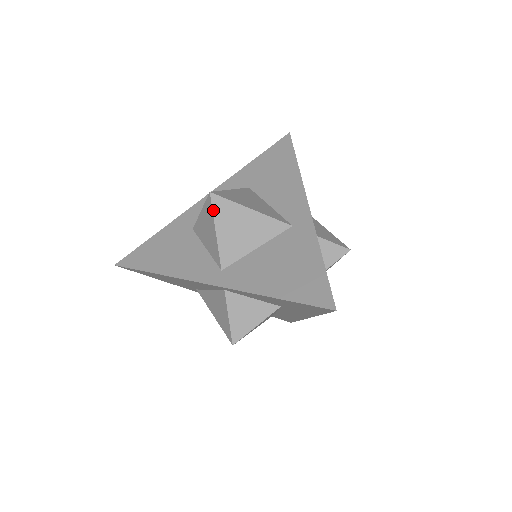
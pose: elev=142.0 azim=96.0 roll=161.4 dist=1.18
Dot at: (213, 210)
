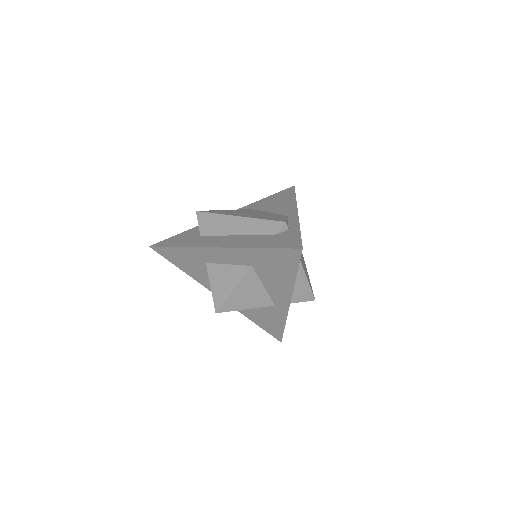
Dot at: occluded
